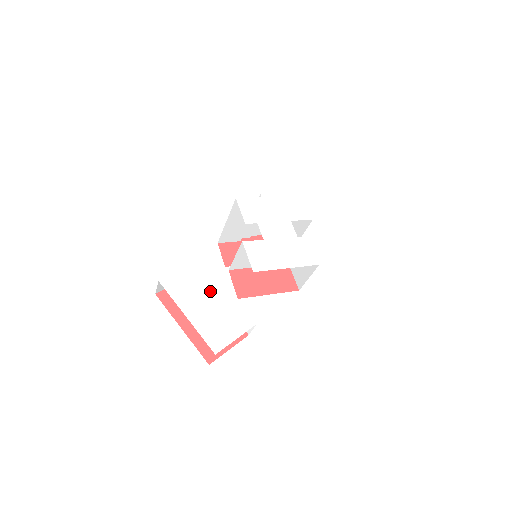
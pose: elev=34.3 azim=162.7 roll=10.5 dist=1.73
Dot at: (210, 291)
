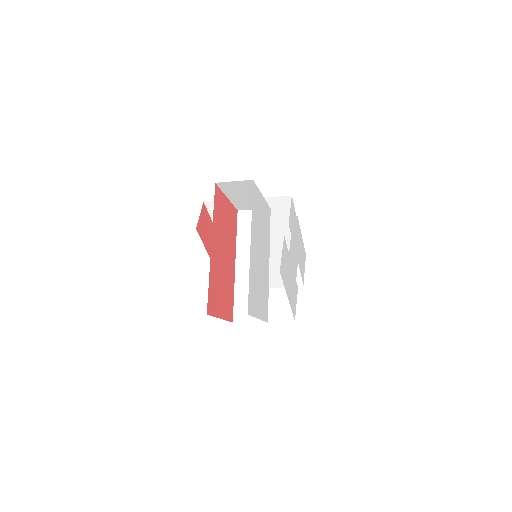
Dot at: (265, 246)
